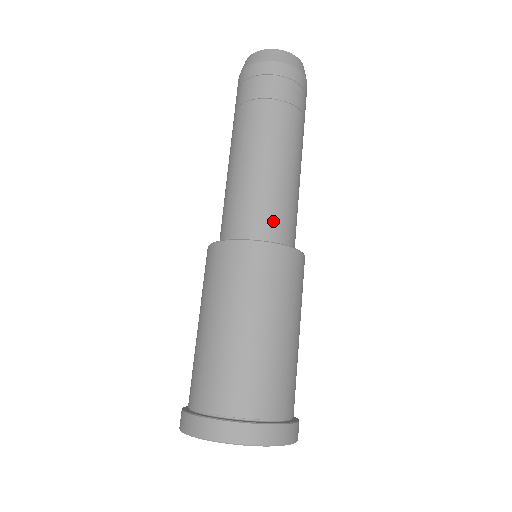
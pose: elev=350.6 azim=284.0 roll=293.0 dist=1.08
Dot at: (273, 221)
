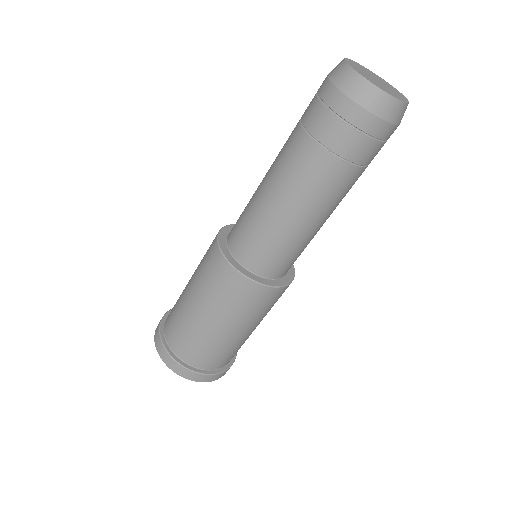
Dot at: (262, 257)
